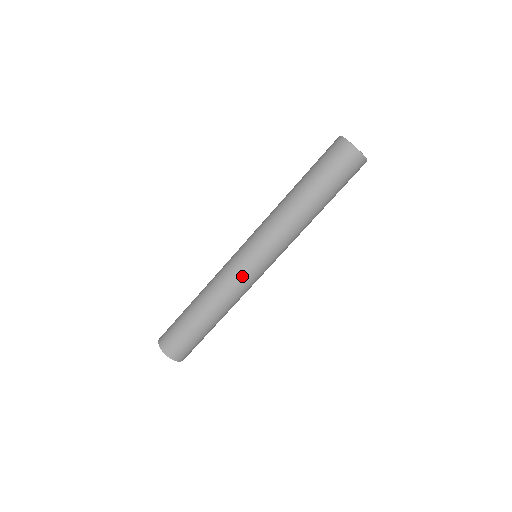
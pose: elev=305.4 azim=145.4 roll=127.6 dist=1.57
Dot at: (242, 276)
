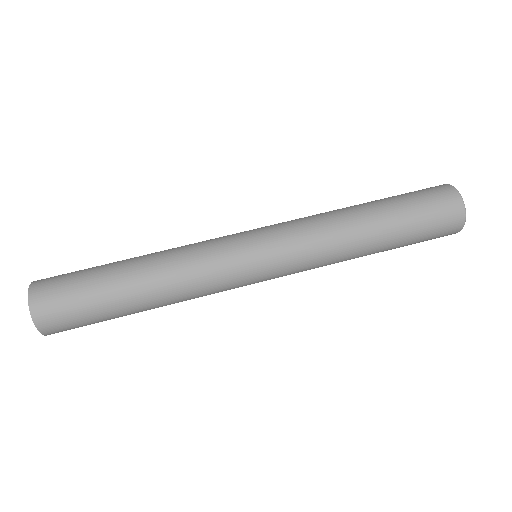
Dot at: (229, 272)
